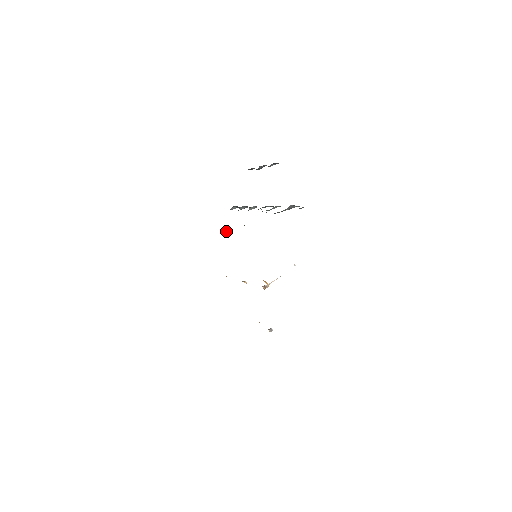
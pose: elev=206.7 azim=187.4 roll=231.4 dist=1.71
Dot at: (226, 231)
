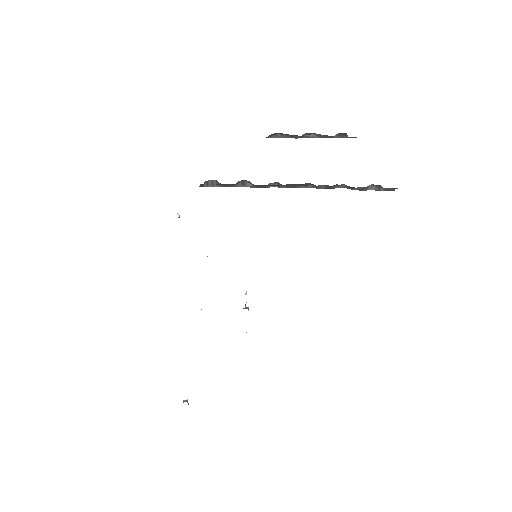
Dot at: (179, 216)
